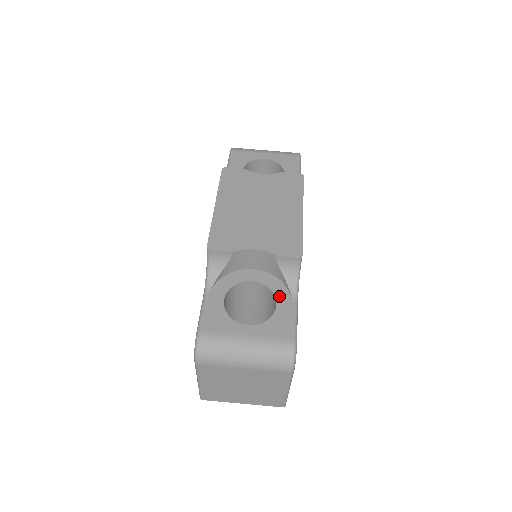
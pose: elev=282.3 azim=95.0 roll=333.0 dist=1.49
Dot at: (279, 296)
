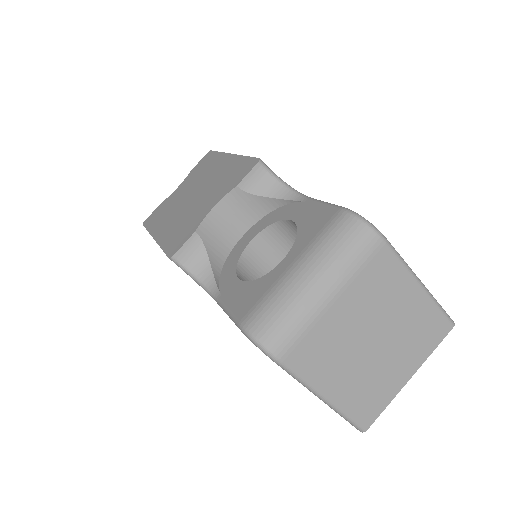
Dot at: (287, 215)
